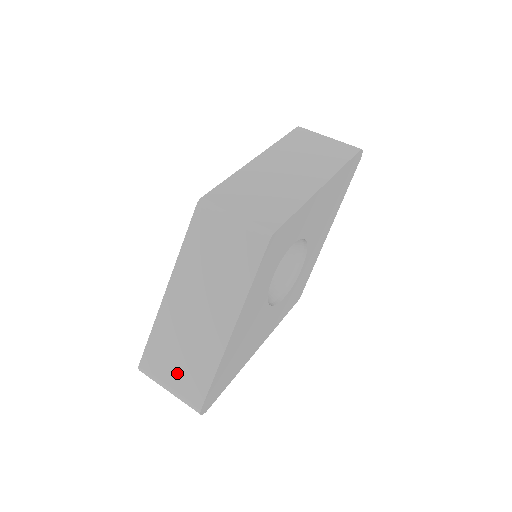
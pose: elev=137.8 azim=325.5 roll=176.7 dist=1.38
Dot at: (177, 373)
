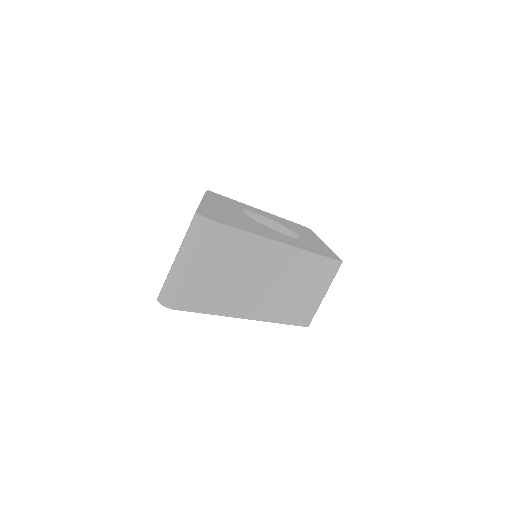
Dot at: occluded
